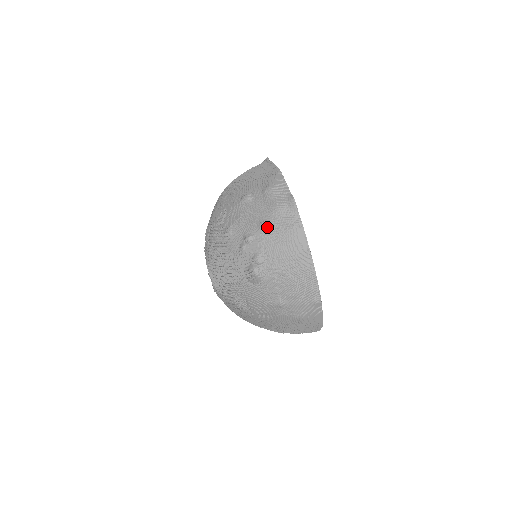
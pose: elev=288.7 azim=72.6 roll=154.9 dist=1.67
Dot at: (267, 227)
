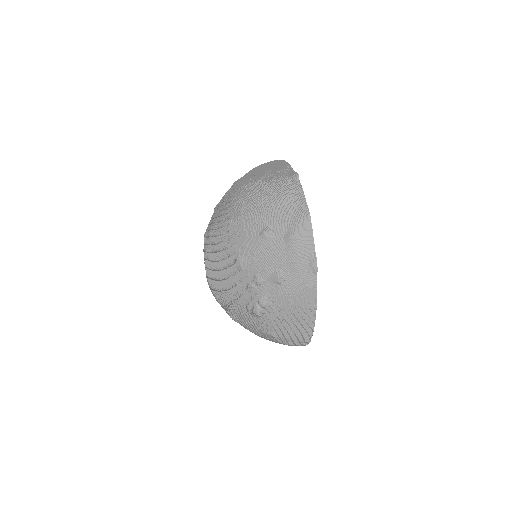
Dot at: (281, 279)
